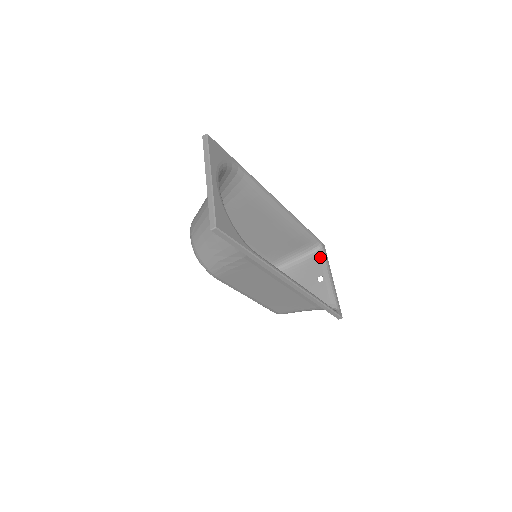
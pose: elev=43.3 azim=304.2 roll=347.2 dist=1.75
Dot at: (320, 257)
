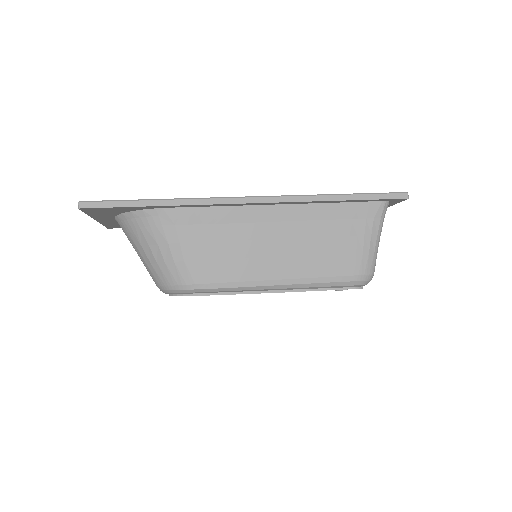
Dot at: occluded
